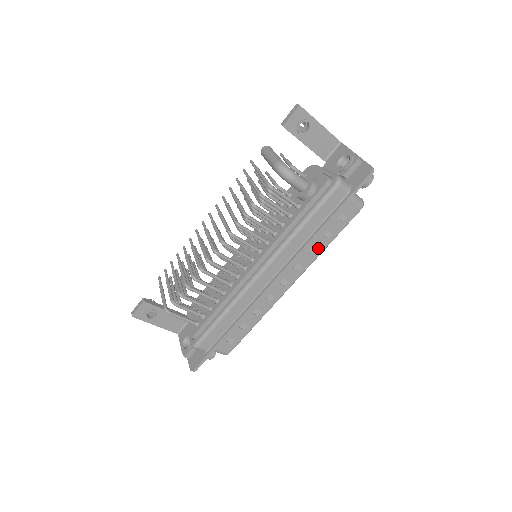
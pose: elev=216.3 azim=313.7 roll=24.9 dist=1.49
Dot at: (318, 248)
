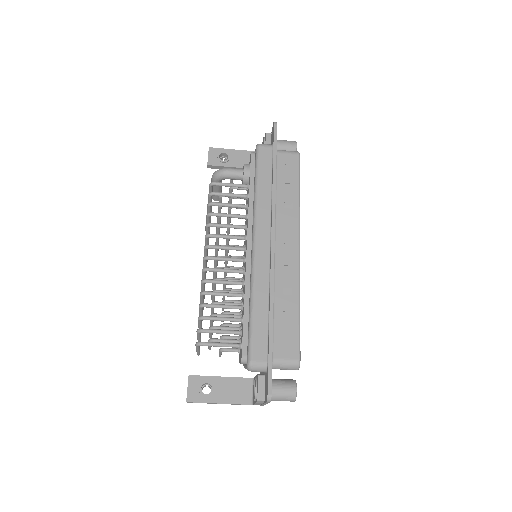
Dot at: (292, 201)
